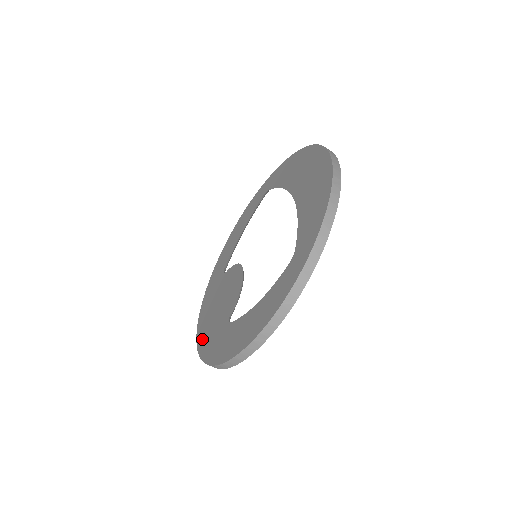
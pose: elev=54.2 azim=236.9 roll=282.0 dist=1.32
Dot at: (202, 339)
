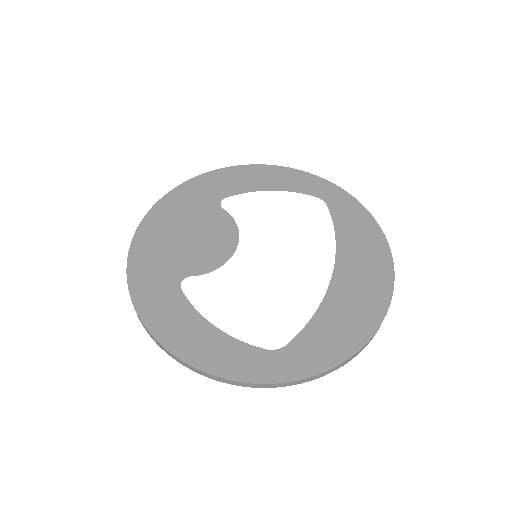
Dot at: (144, 240)
